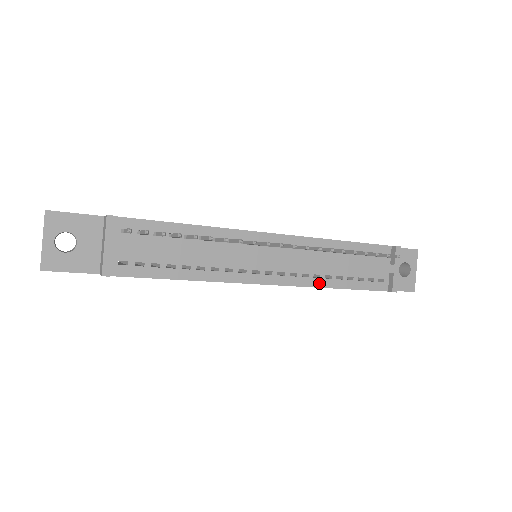
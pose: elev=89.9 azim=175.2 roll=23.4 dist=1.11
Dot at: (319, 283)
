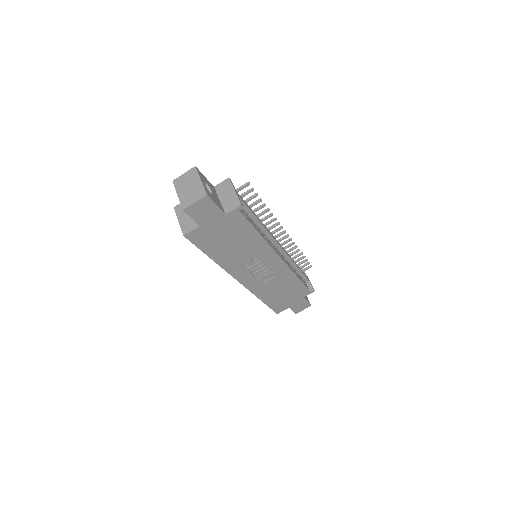
Dot at: (293, 271)
